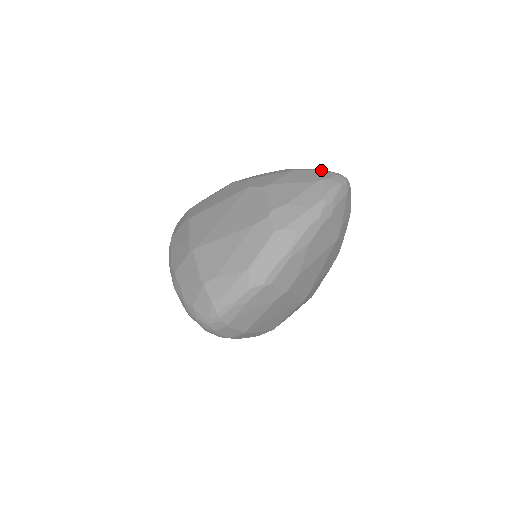
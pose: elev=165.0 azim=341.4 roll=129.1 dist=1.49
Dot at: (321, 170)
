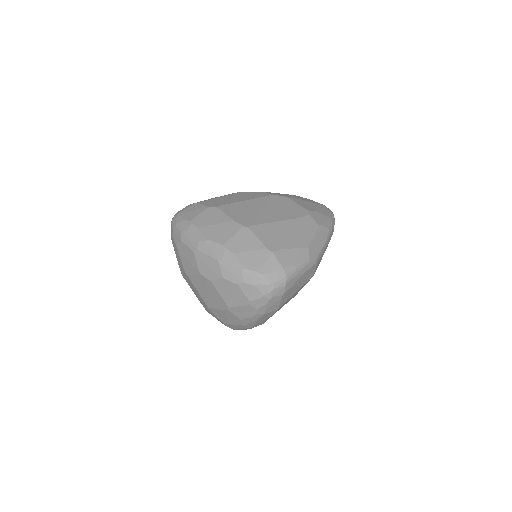
Dot at: occluded
